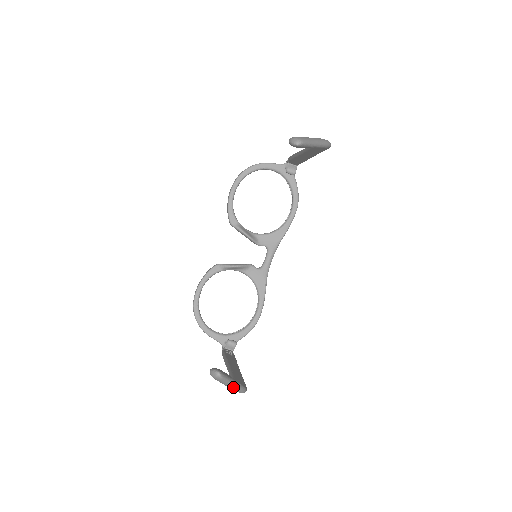
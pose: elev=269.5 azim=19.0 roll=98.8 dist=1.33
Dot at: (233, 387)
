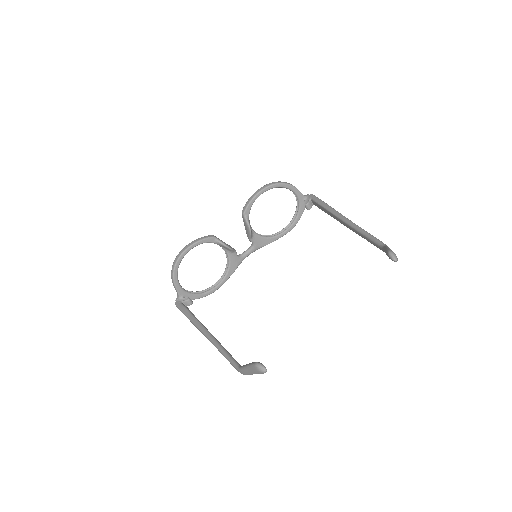
Dot at: (252, 374)
